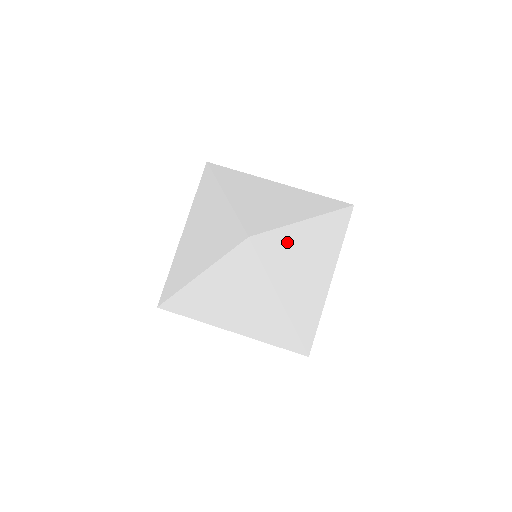
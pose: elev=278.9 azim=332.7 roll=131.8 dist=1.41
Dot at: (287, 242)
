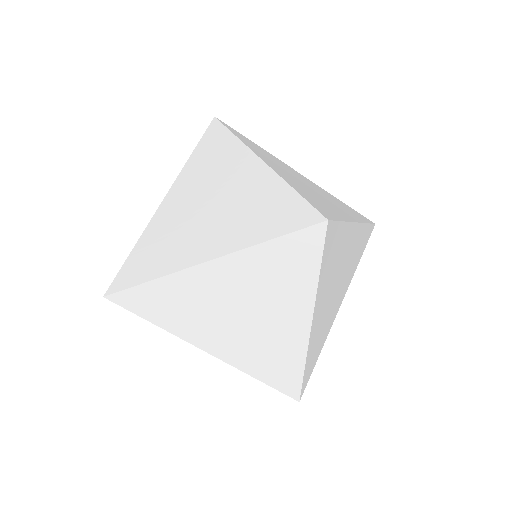
Dot at: (340, 244)
